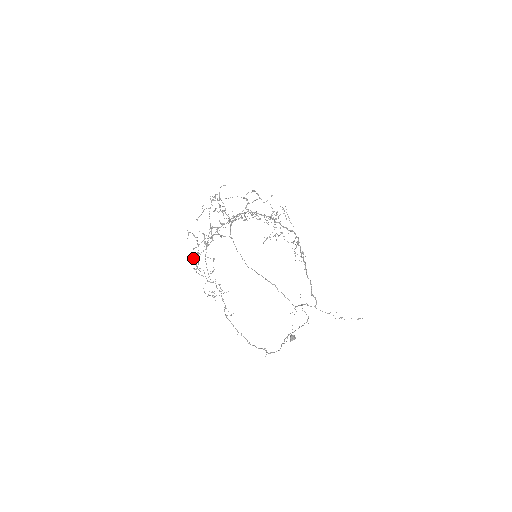
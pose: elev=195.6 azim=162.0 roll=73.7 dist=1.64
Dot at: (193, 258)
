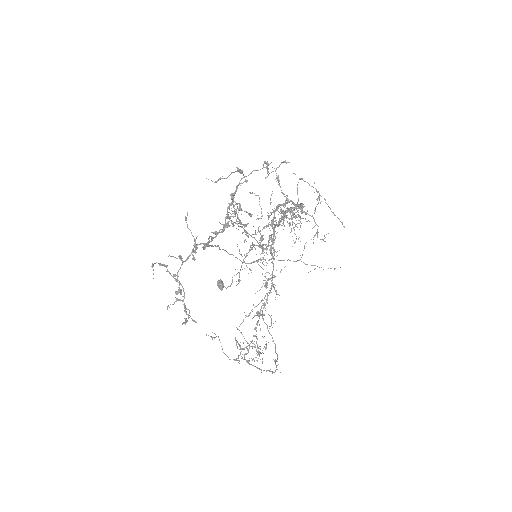
Dot at: (172, 304)
